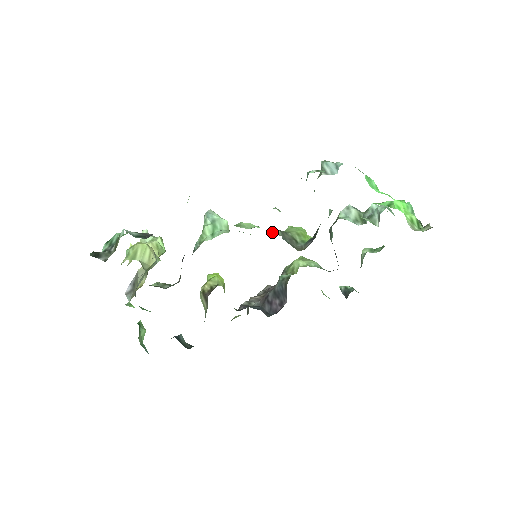
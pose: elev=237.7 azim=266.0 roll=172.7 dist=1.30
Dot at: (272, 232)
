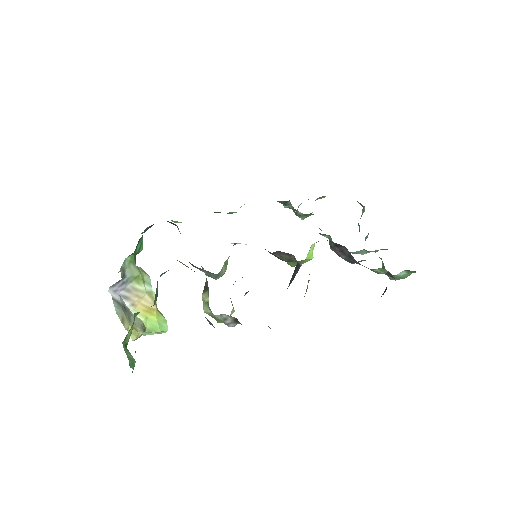
Dot at: occluded
